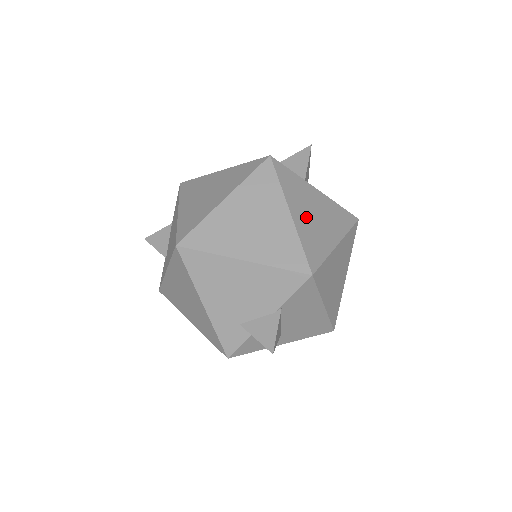
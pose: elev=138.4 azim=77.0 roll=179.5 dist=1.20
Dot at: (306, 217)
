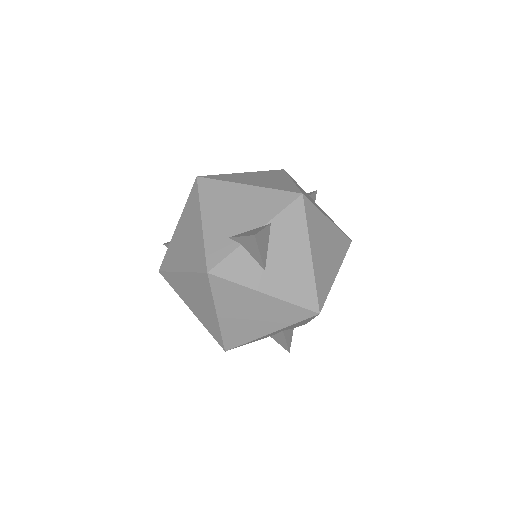
Dot at: (305, 193)
